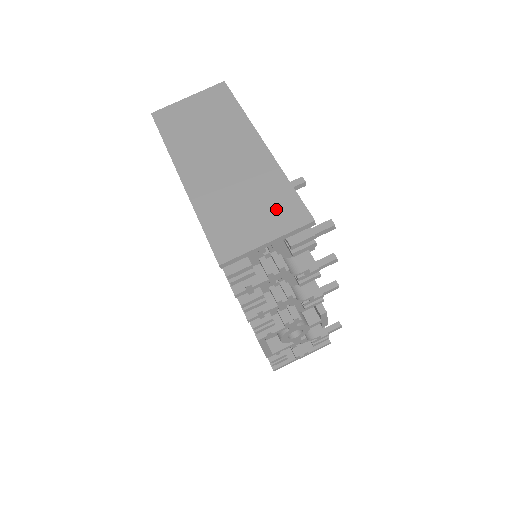
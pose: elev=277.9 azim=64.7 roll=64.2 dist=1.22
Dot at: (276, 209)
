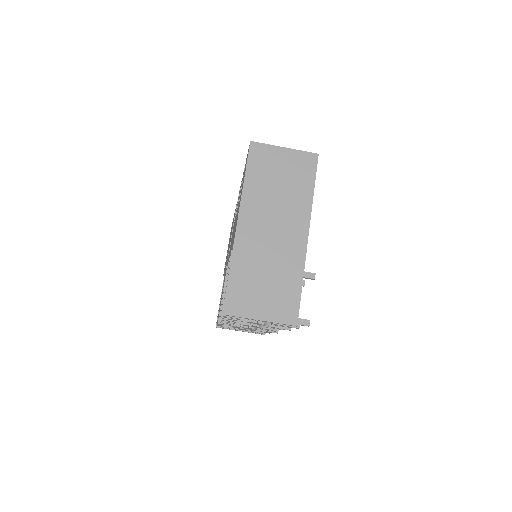
Dot at: (281, 299)
